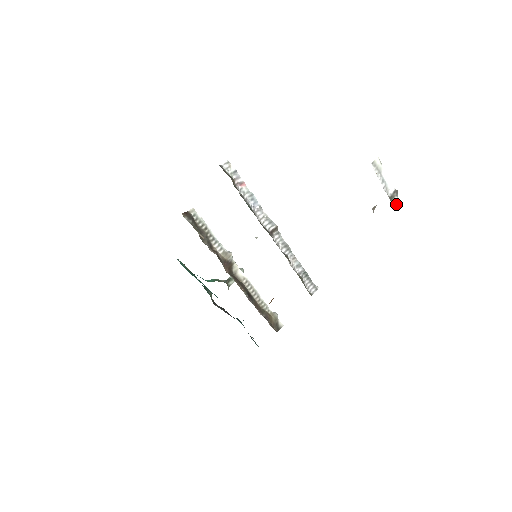
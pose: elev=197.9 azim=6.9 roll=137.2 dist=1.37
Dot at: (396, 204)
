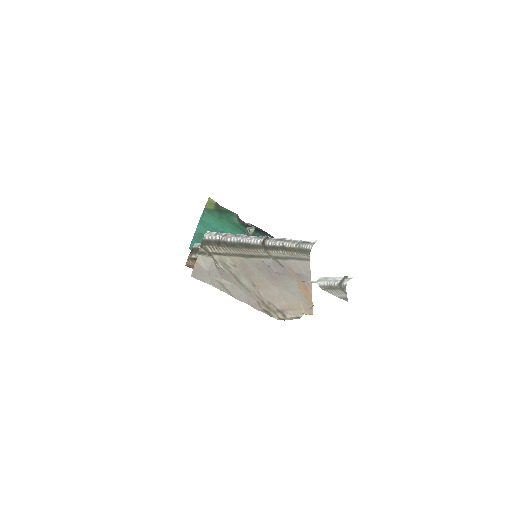
Dot at: (347, 280)
